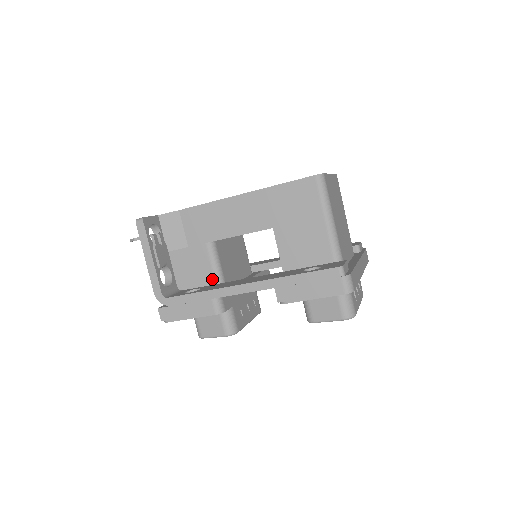
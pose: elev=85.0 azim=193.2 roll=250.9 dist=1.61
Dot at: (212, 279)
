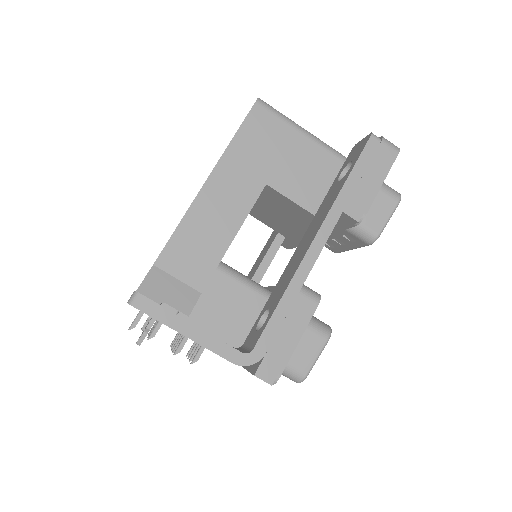
Dot at: (259, 298)
